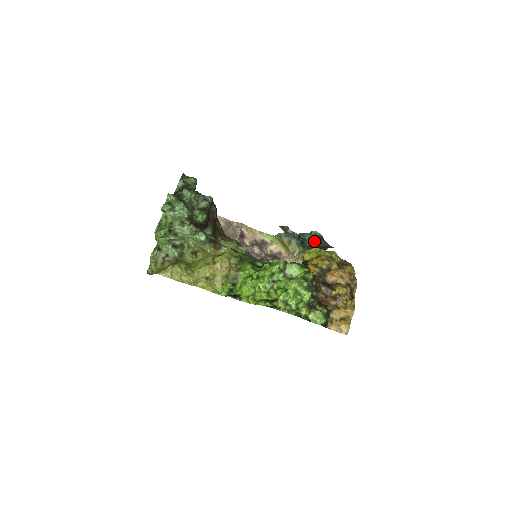
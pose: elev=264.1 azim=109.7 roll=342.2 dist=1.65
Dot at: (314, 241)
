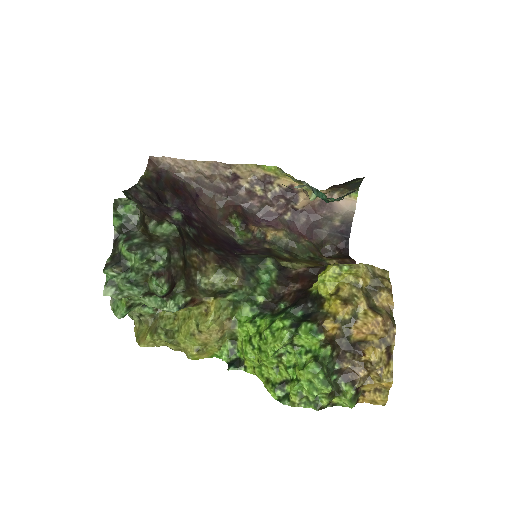
Dot at: (334, 200)
